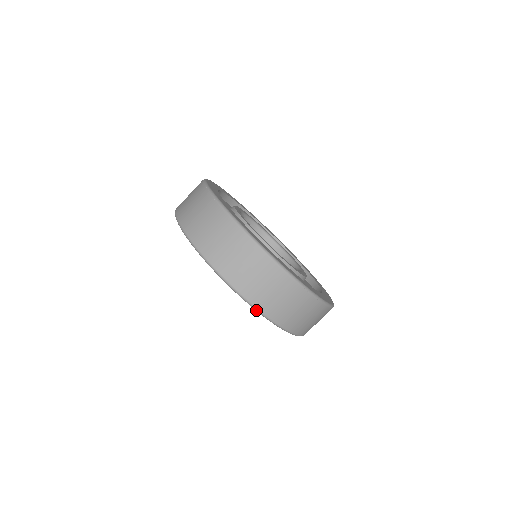
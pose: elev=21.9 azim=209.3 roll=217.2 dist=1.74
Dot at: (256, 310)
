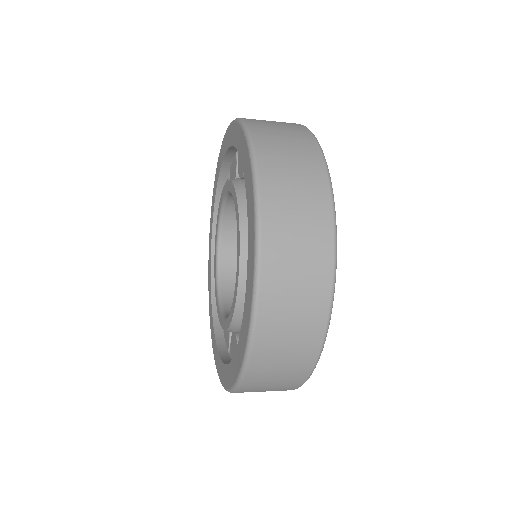
Dot at: (256, 250)
